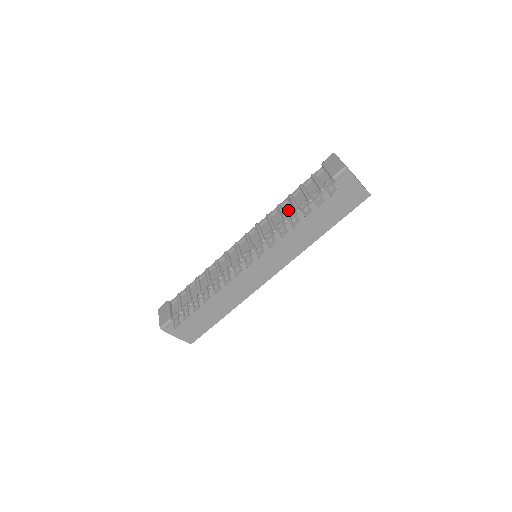
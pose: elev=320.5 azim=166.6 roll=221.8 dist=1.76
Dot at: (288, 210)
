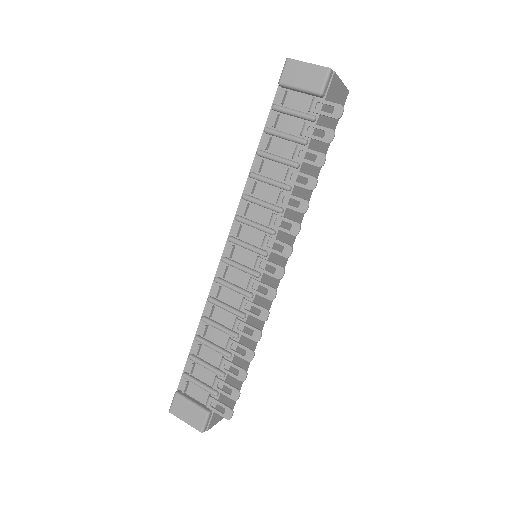
Dot at: (275, 172)
